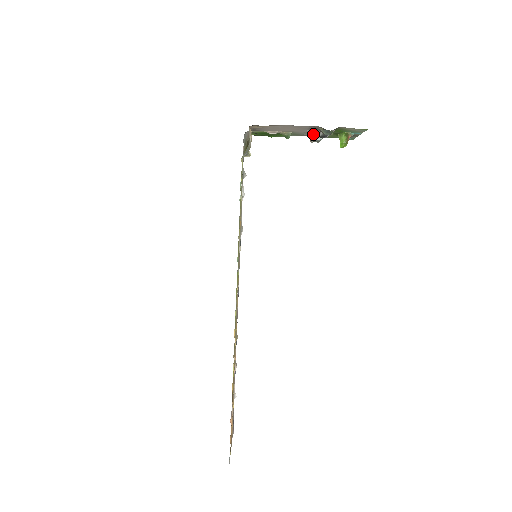
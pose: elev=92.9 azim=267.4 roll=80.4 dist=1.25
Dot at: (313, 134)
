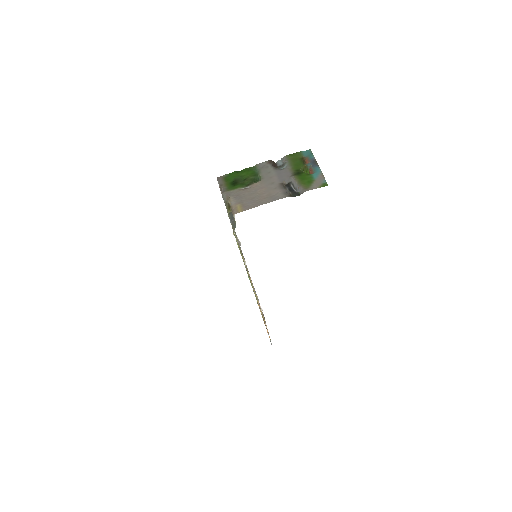
Dot at: (278, 169)
